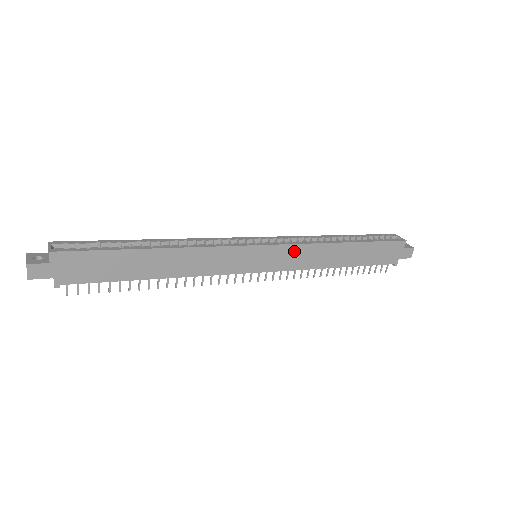
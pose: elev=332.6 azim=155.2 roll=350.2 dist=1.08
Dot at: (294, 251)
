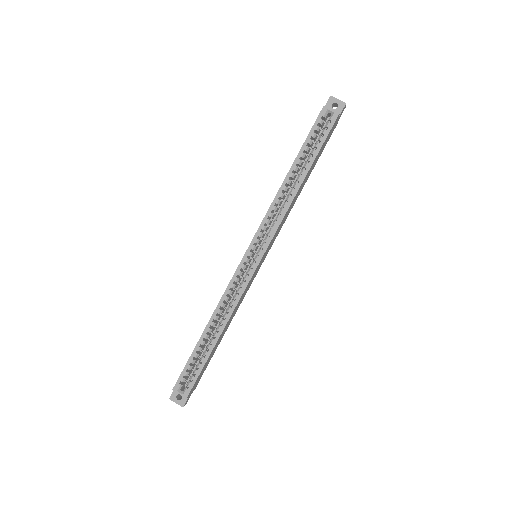
Dot at: (277, 232)
